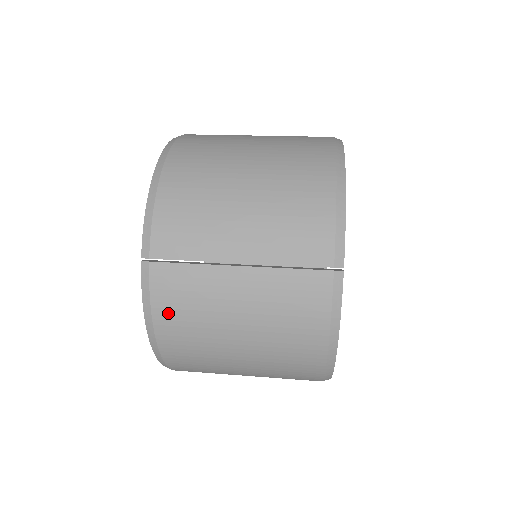
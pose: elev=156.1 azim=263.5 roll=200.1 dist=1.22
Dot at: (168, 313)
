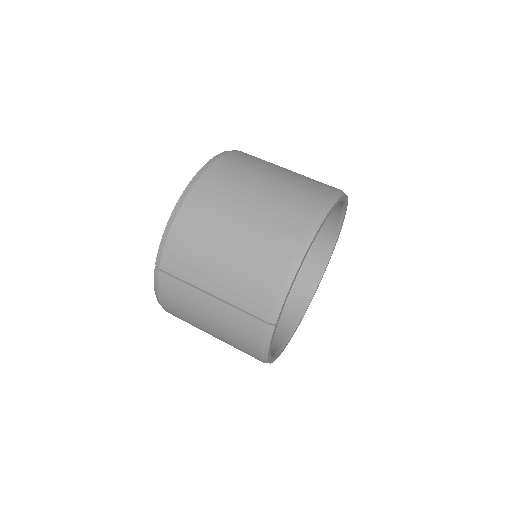
Dot at: (168, 300)
